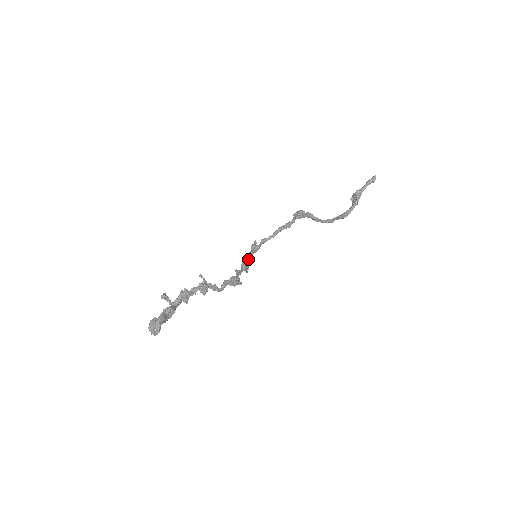
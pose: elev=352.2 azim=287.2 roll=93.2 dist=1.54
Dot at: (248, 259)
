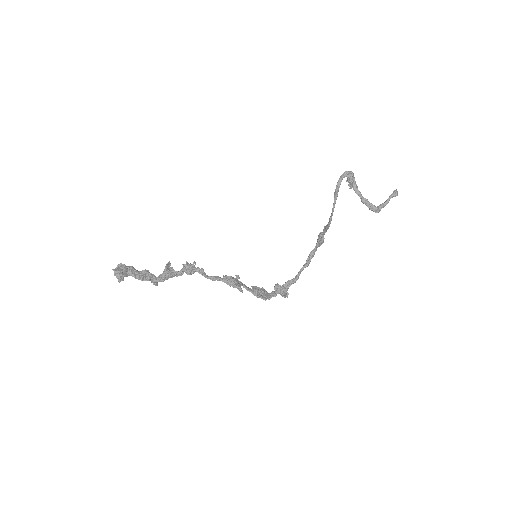
Dot at: (268, 293)
